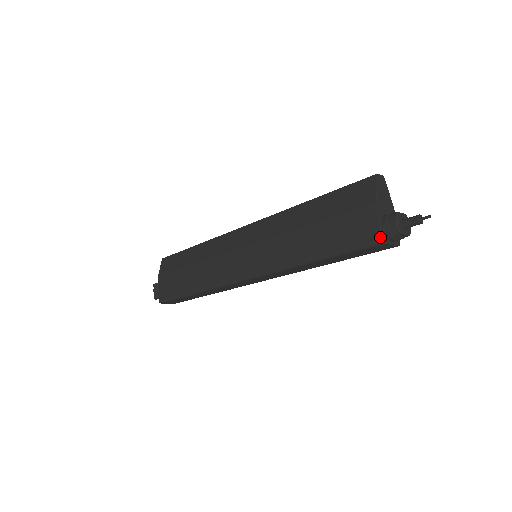
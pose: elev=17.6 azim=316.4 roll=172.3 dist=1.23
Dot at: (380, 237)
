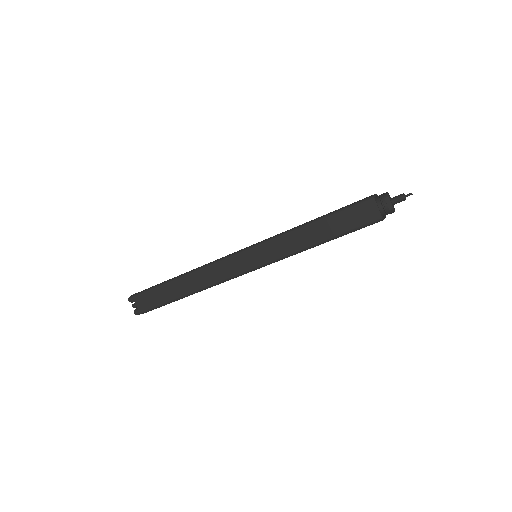
Dot at: (372, 195)
